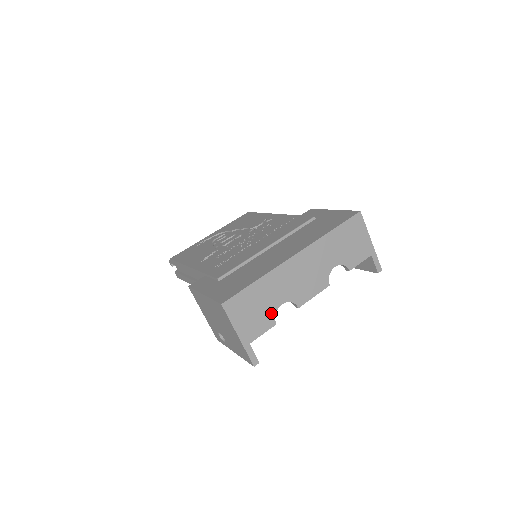
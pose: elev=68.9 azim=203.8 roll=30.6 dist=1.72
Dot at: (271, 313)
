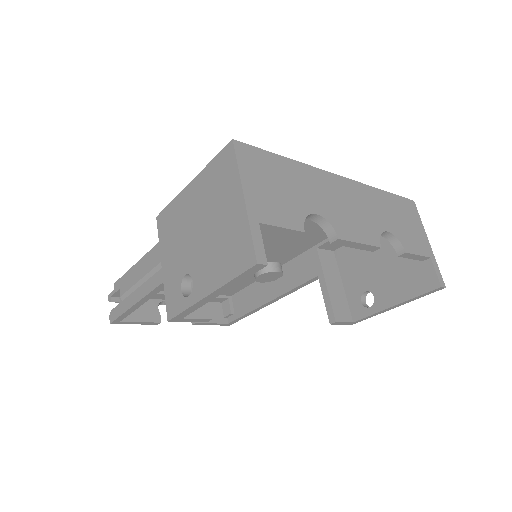
Dot at: (299, 211)
